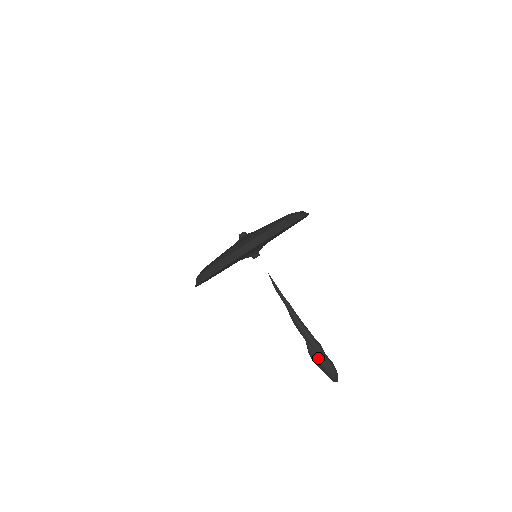
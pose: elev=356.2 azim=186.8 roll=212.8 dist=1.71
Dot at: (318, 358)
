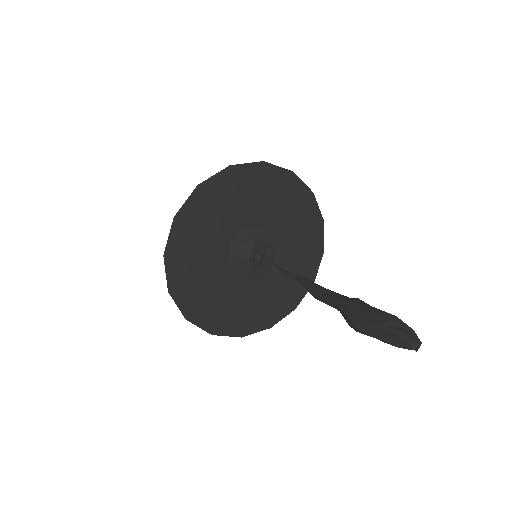
Dot at: (361, 314)
